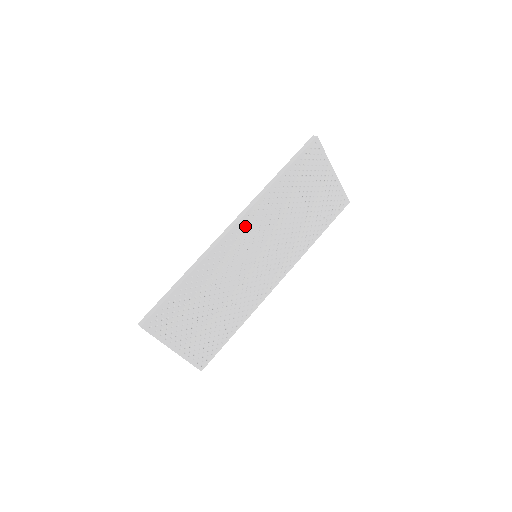
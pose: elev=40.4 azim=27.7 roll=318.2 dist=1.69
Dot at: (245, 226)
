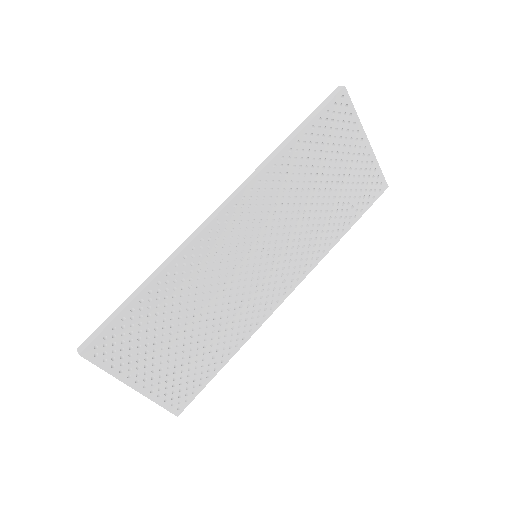
Dot at: (239, 211)
